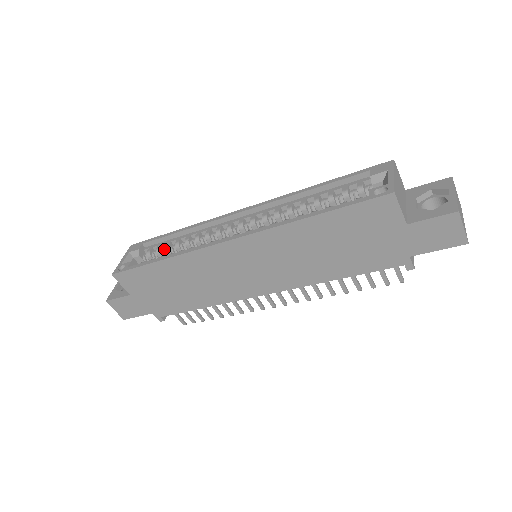
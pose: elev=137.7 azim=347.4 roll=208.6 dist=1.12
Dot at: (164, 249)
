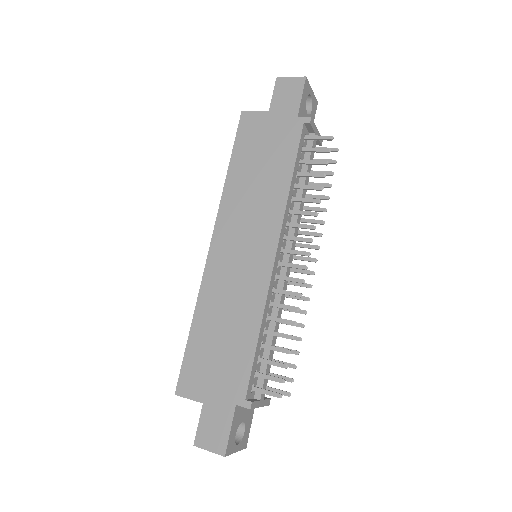
Dot at: occluded
